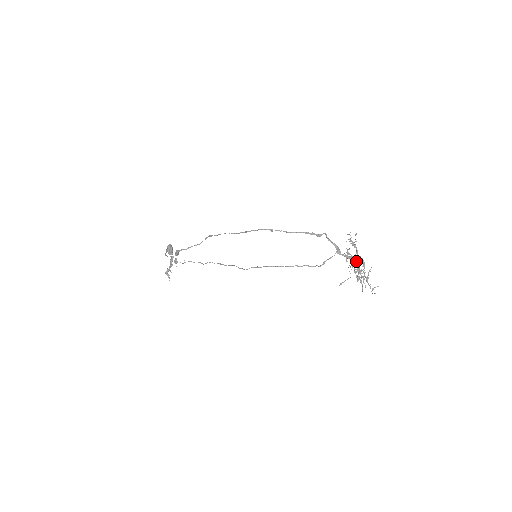
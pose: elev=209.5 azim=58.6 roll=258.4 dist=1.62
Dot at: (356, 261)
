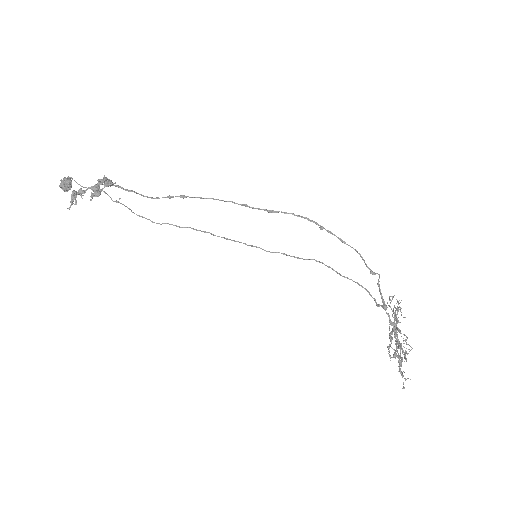
Dot at: (394, 332)
